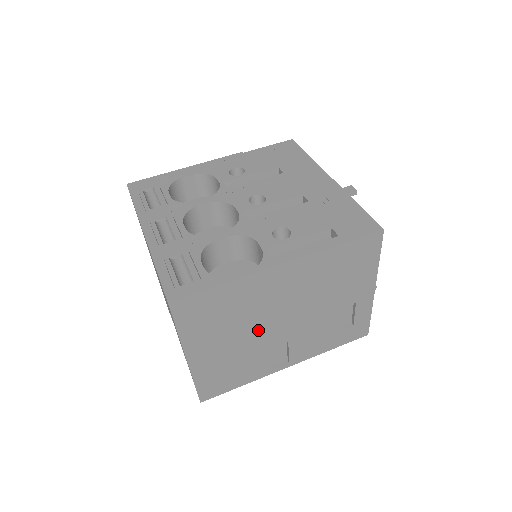
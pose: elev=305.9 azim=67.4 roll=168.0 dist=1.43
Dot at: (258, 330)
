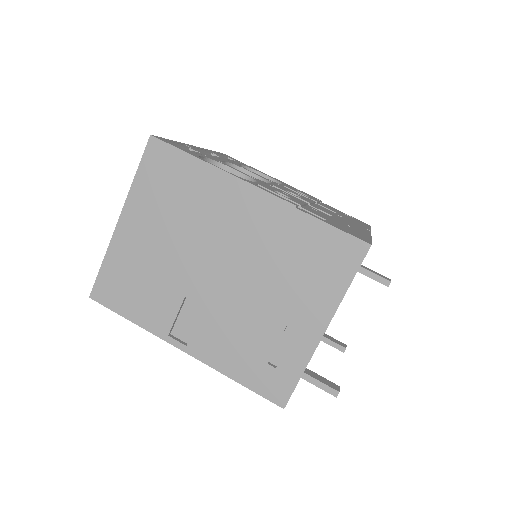
Dot at: (190, 254)
